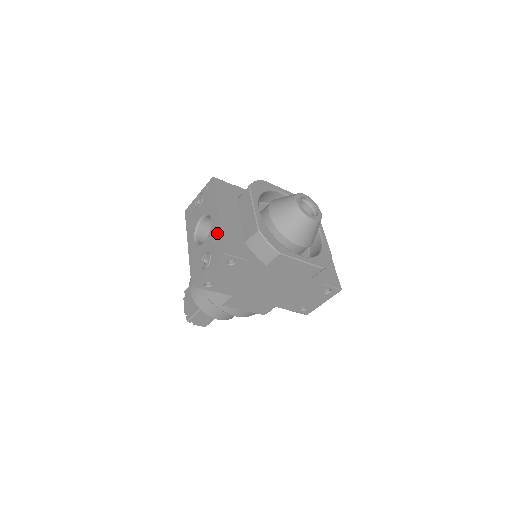
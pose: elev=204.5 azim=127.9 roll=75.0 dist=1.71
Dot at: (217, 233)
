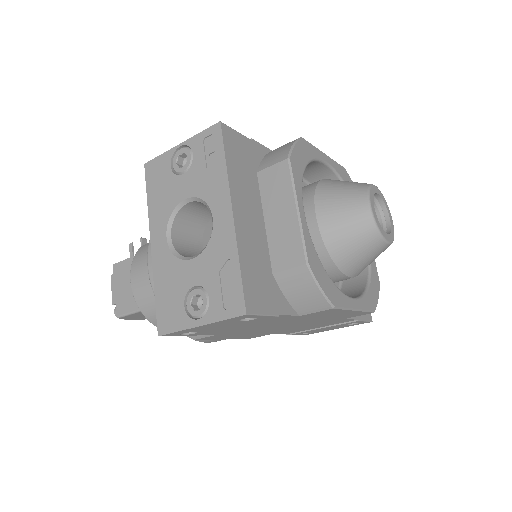
Dot at: (228, 258)
